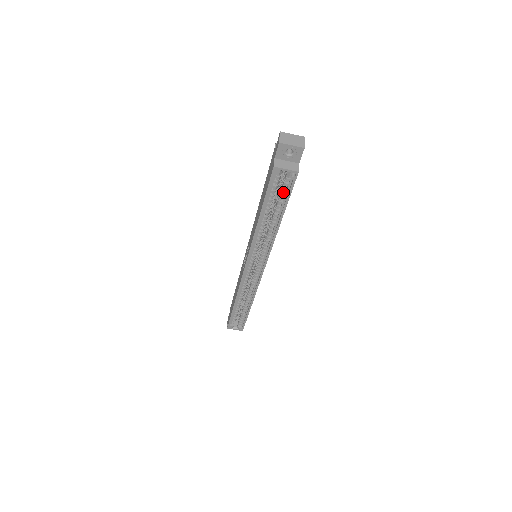
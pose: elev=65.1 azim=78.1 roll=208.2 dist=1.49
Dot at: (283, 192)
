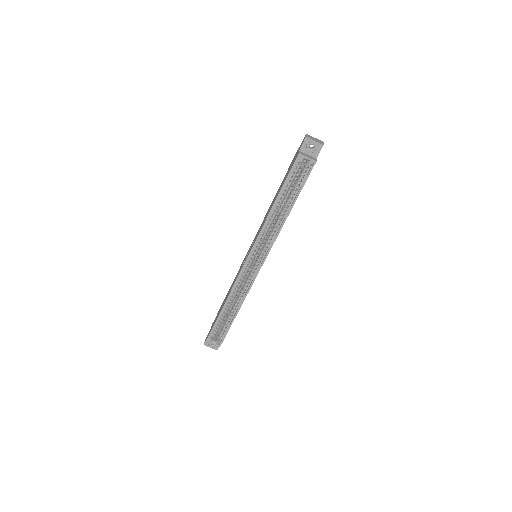
Dot at: (299, 181)
